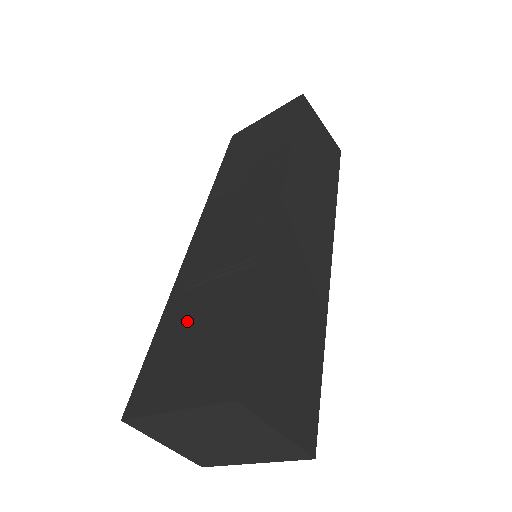
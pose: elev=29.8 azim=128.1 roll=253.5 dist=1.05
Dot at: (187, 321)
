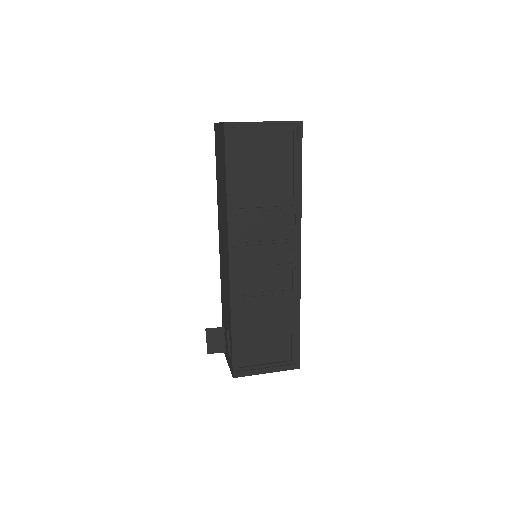
Dot at: (251, 327)
